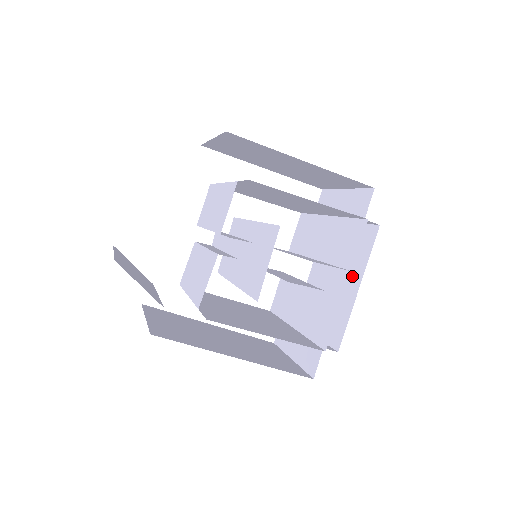
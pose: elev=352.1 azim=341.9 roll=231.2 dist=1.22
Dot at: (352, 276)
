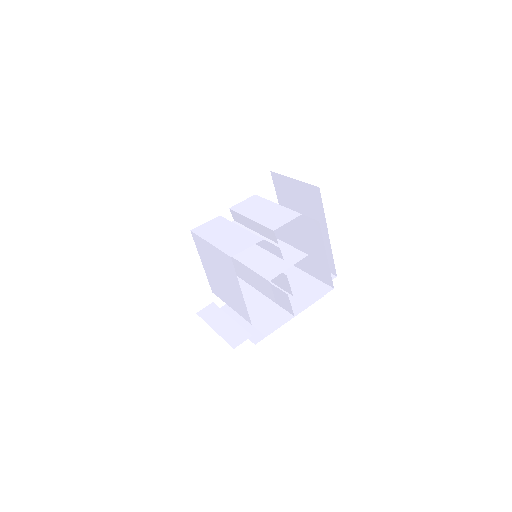
Dot at: occluded
